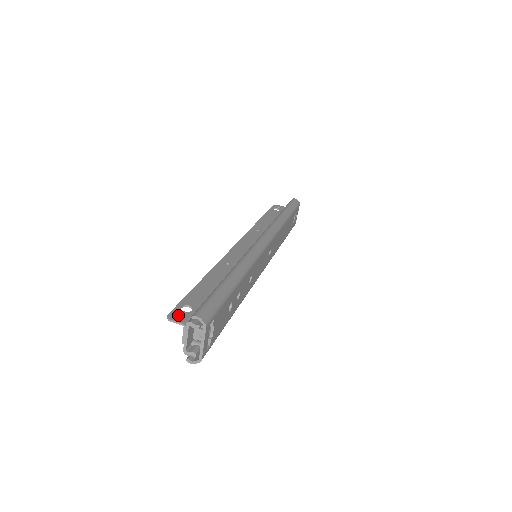
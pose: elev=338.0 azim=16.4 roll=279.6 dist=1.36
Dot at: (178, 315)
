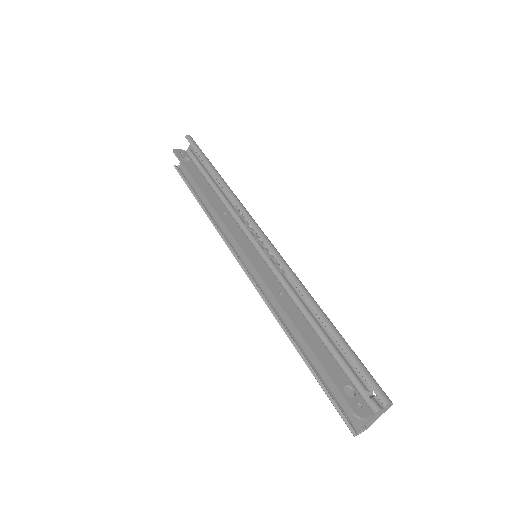
Dot at: (357, 406)
